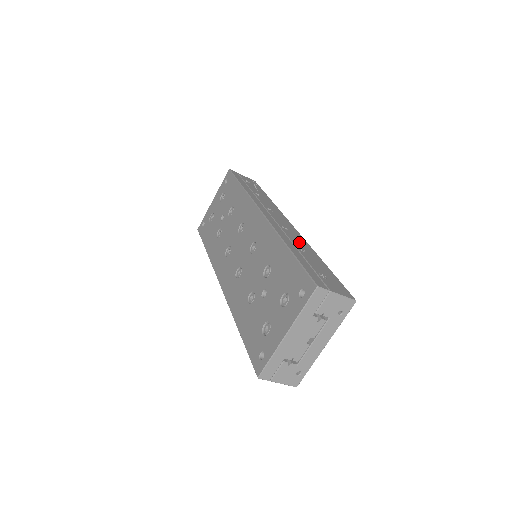
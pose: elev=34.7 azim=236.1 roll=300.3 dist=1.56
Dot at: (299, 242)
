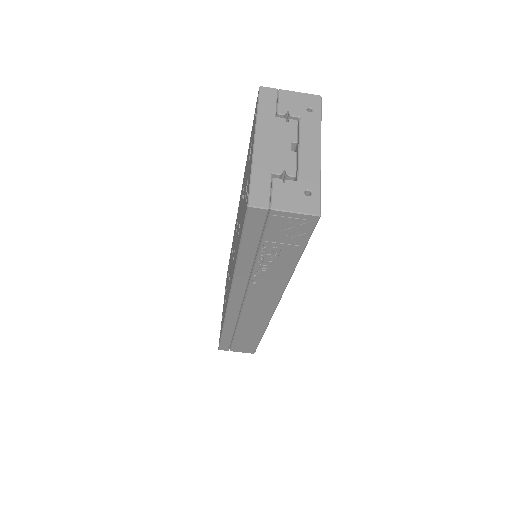
Dot at: occluded
